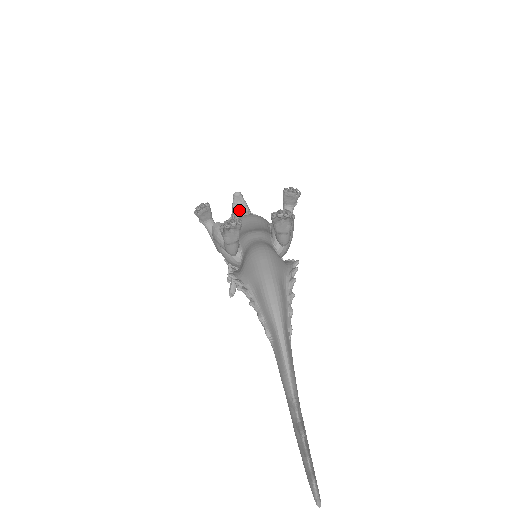
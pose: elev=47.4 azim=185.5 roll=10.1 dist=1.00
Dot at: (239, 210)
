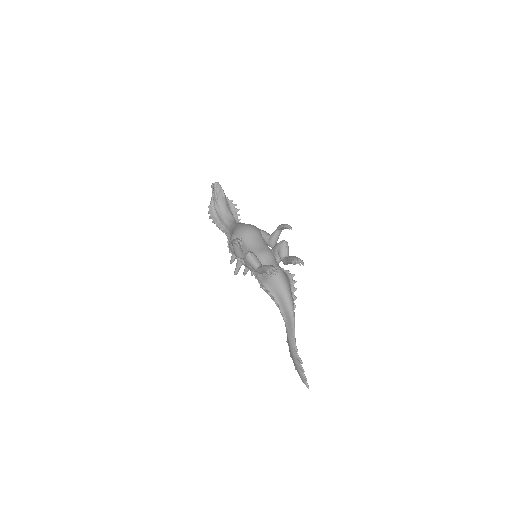
Dot at: (220, 198)
